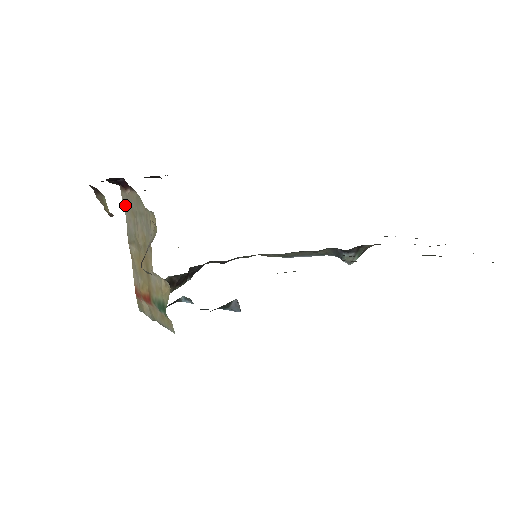
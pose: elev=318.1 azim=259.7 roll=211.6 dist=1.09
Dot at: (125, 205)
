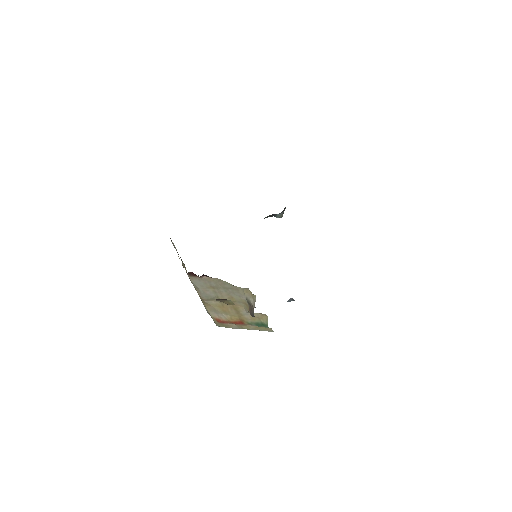
Dot at: (197, 283)
